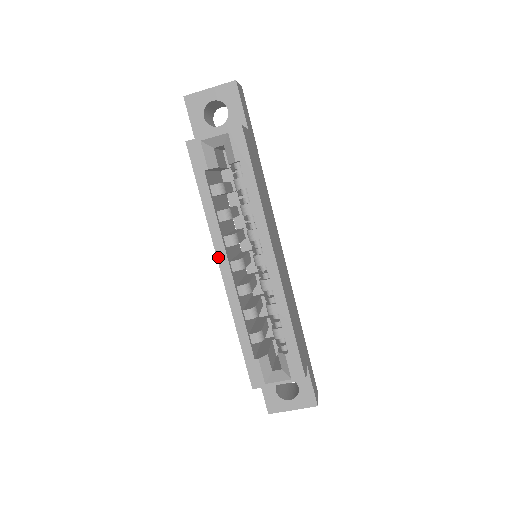
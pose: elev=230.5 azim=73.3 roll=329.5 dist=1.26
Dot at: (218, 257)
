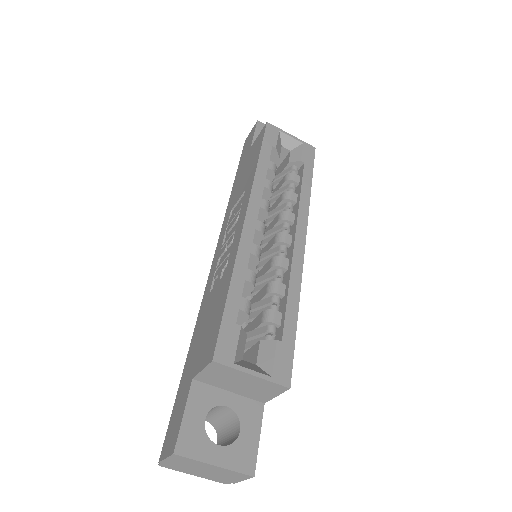
Dot at: (250, 204)
